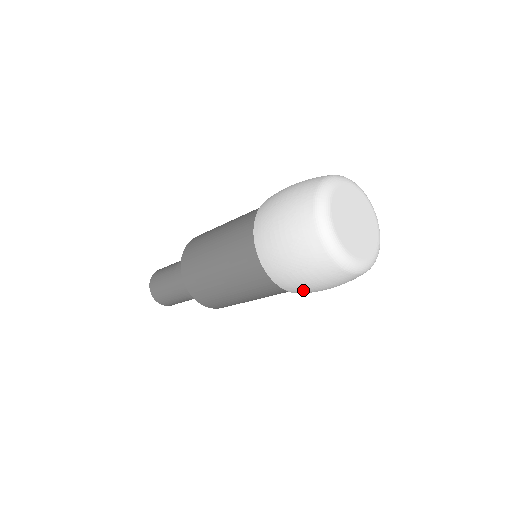
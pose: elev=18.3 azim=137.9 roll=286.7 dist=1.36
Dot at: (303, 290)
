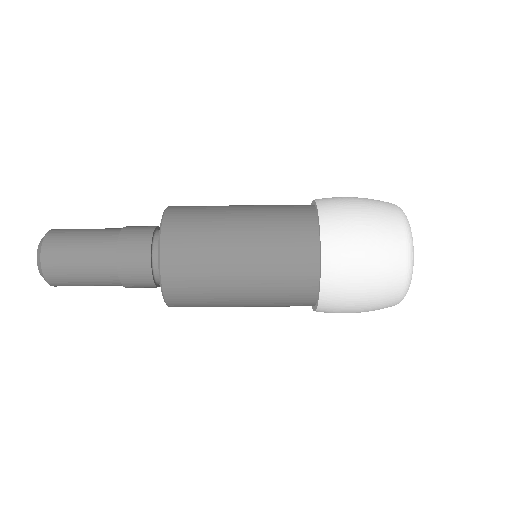
Dot at: (343, 282)
